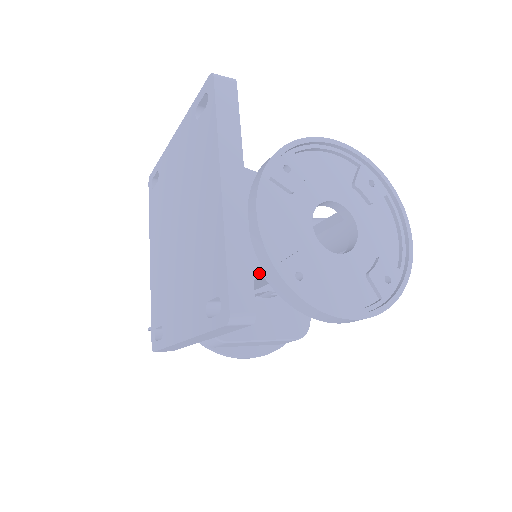
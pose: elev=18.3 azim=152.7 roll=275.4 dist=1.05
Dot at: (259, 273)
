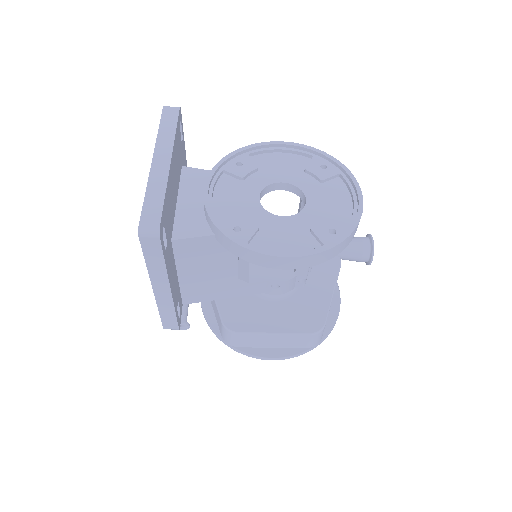
Dot at: (207, 232)
